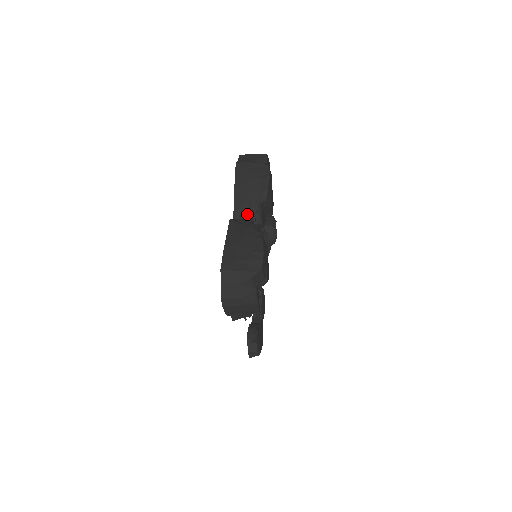
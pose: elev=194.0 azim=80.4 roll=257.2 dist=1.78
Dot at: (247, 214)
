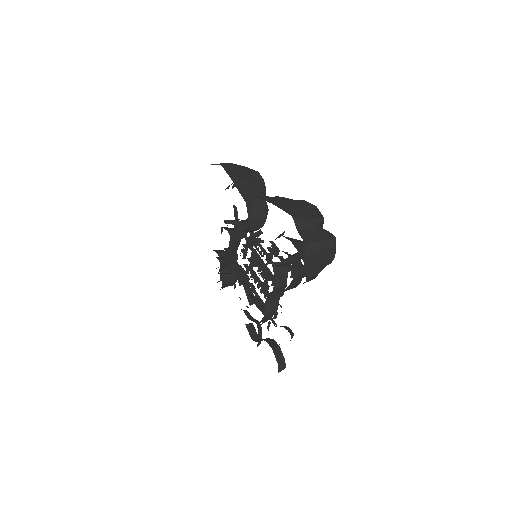
Dot at: (255, 200)
